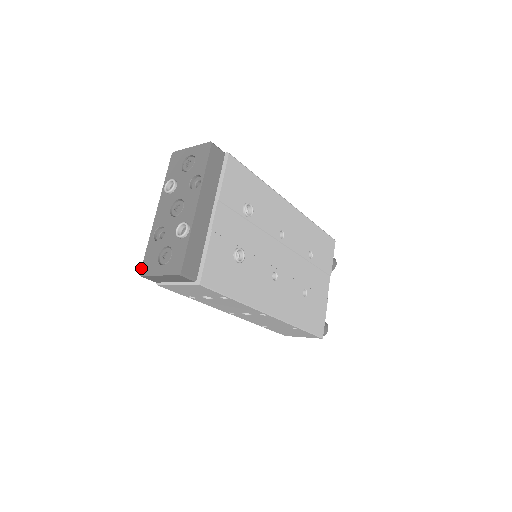
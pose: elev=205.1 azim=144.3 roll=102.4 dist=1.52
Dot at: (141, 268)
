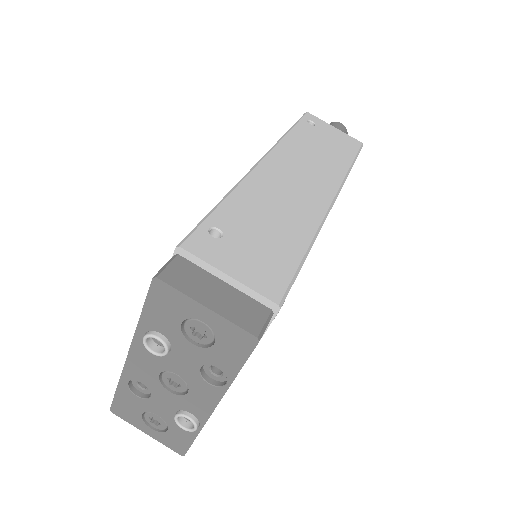
Dot at: (111, 406)
